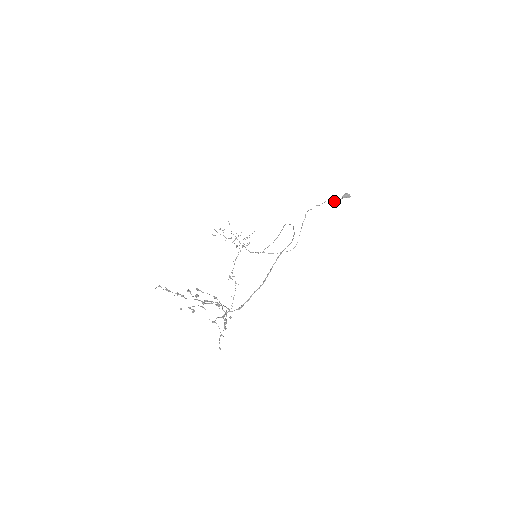
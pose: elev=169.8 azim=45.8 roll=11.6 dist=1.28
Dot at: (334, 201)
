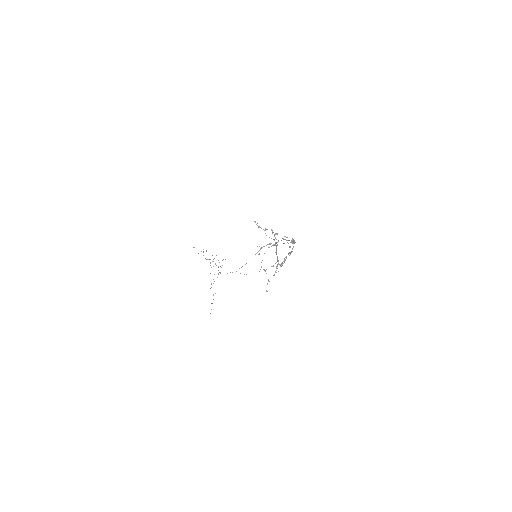
Dot at: occluded
